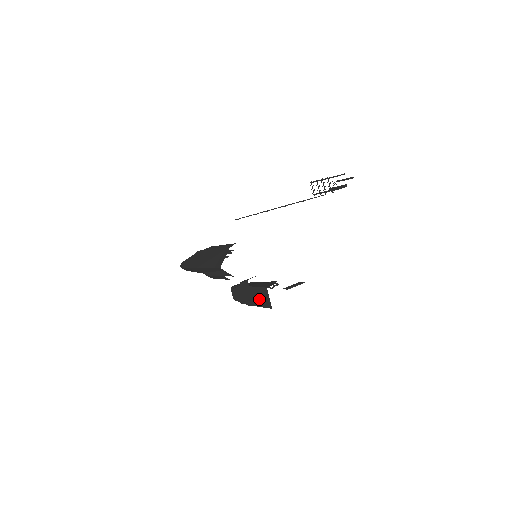
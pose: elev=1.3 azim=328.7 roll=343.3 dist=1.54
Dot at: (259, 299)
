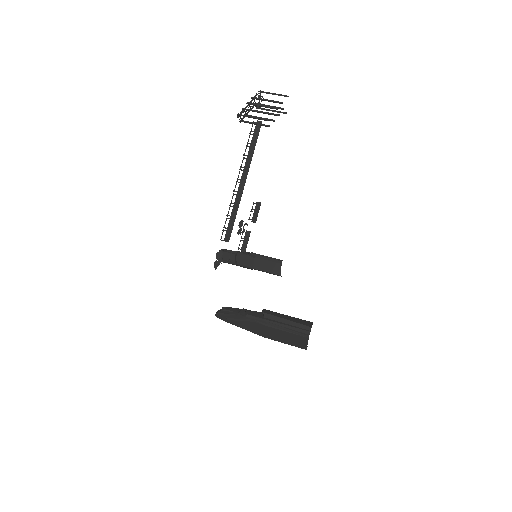
Dot at: occluded
